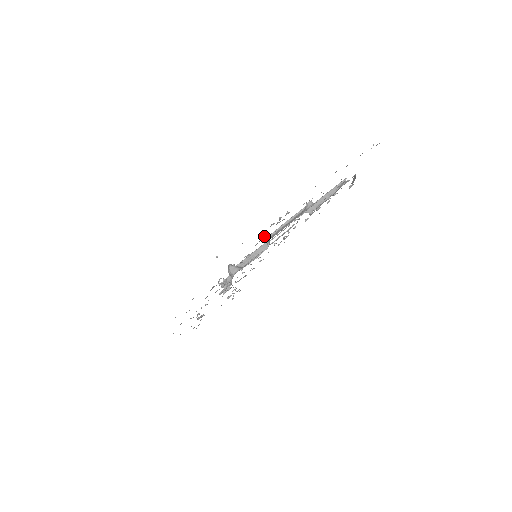
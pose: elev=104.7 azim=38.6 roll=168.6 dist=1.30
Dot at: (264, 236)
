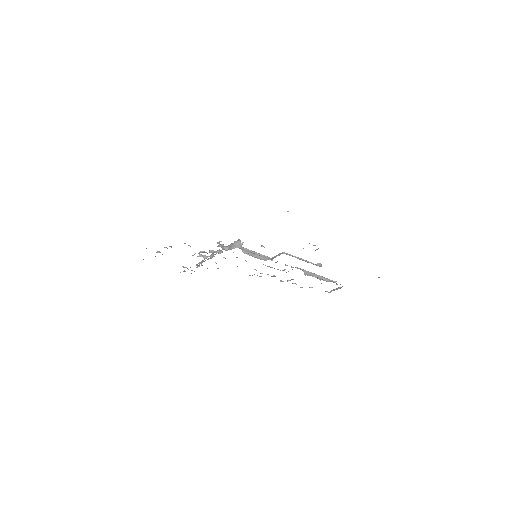
Dot at: occluded
